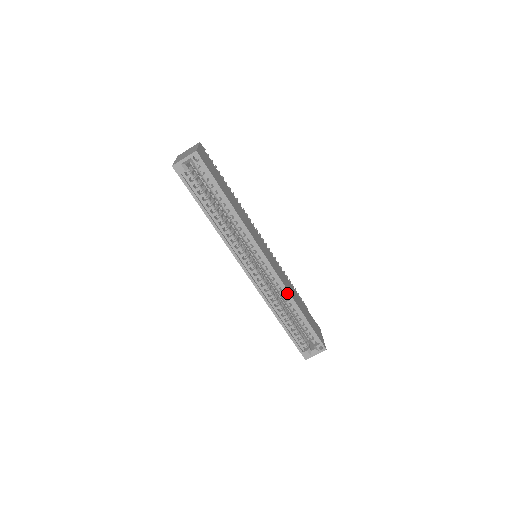
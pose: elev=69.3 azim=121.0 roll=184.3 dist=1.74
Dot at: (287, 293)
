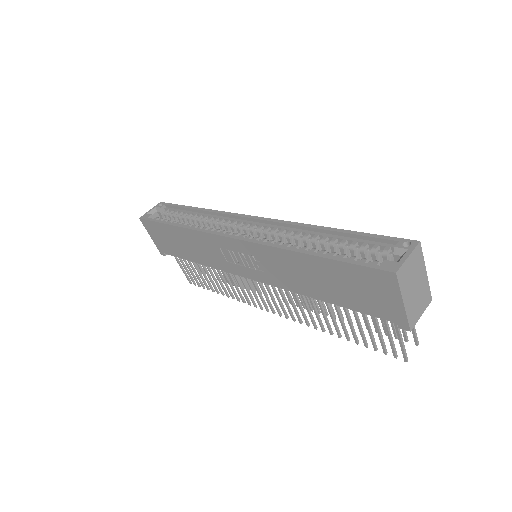
Dot at: (296, 225)
